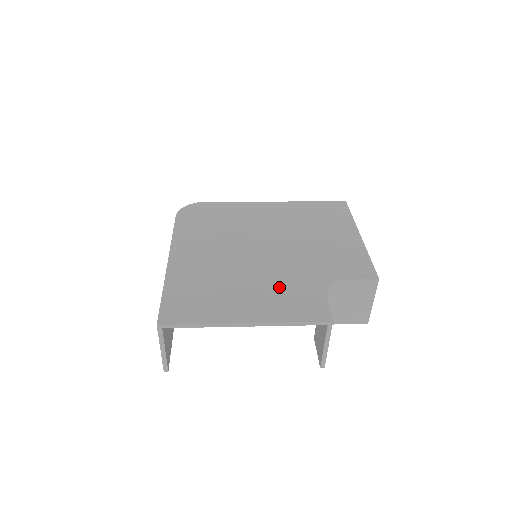
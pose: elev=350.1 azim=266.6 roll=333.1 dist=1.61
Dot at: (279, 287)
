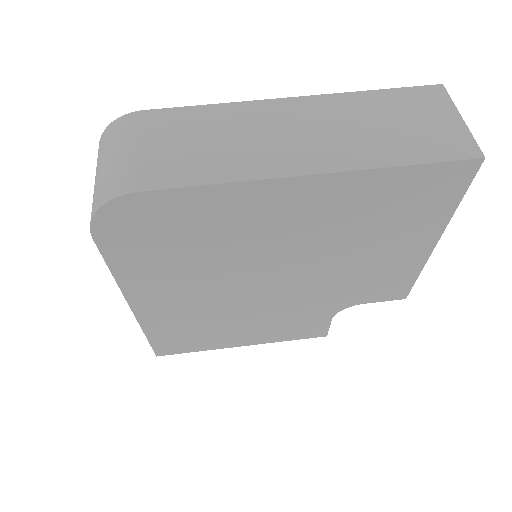
Dot at: (281, 320)
